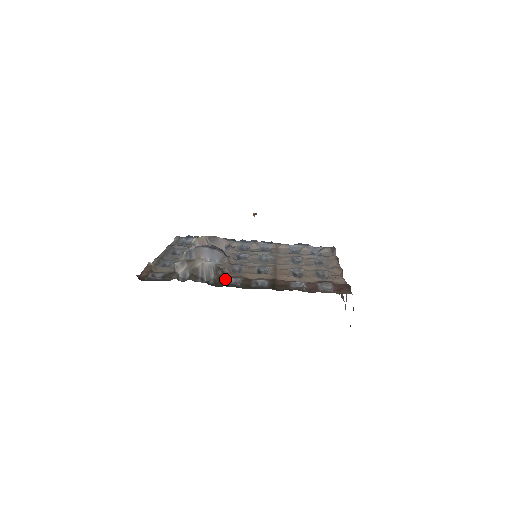
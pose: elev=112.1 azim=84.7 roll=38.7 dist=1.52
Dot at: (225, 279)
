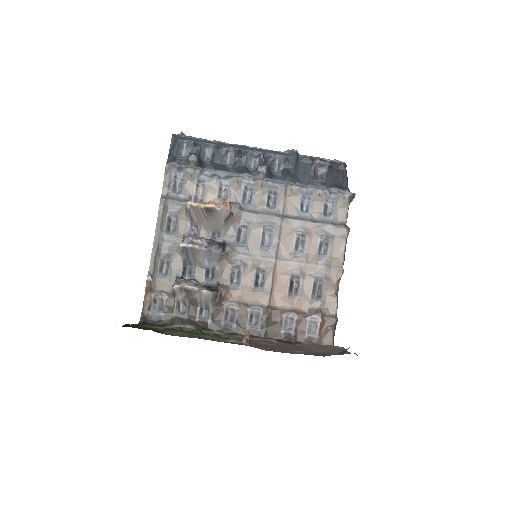
Dot at: (222, 311)
